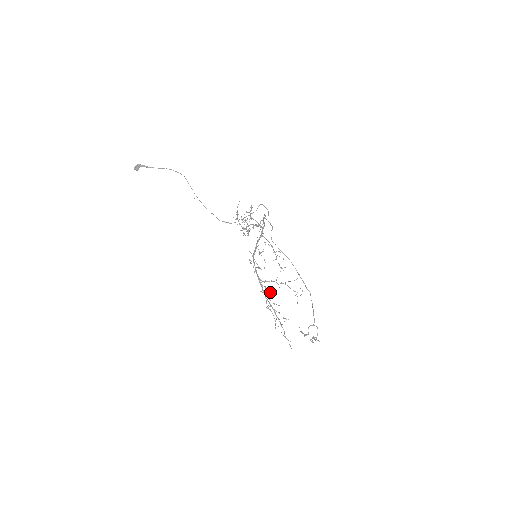
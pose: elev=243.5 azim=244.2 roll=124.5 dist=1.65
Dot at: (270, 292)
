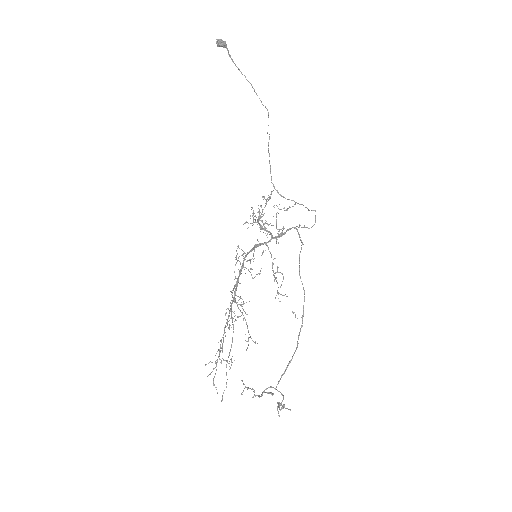
Dot at: occluded
